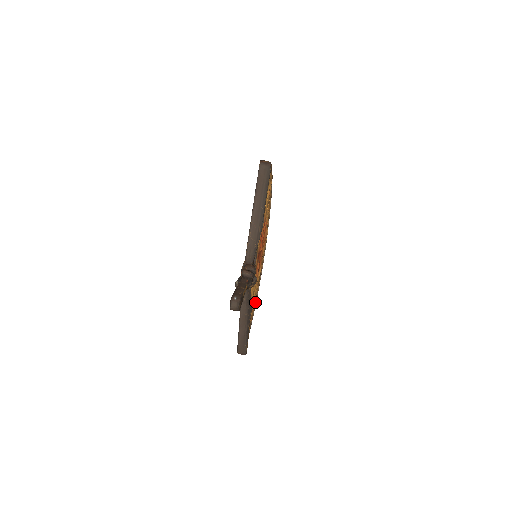
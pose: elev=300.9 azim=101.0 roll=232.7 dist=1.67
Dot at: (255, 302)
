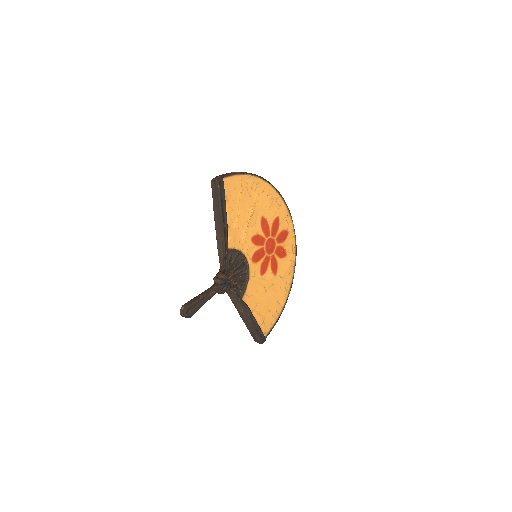
Dot at: (289, 292)
